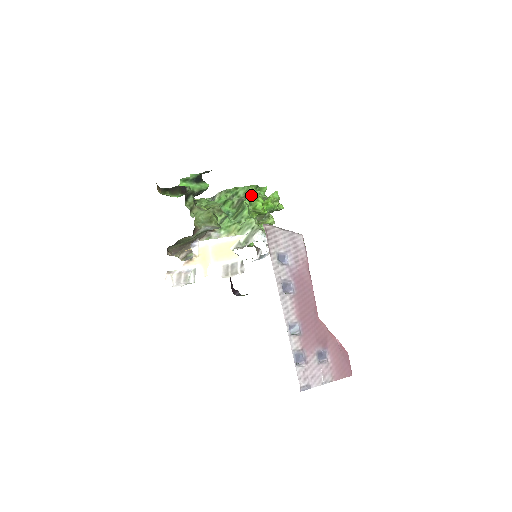
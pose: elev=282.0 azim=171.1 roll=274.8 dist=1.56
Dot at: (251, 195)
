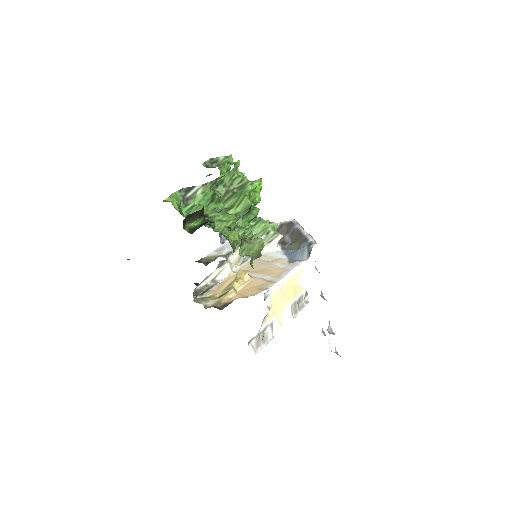
Dot at: (251, 187)
